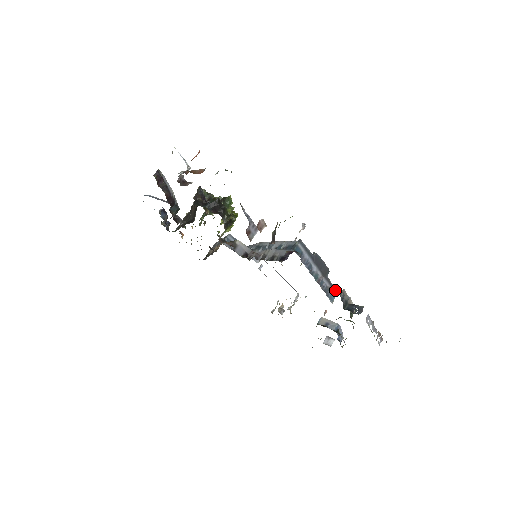
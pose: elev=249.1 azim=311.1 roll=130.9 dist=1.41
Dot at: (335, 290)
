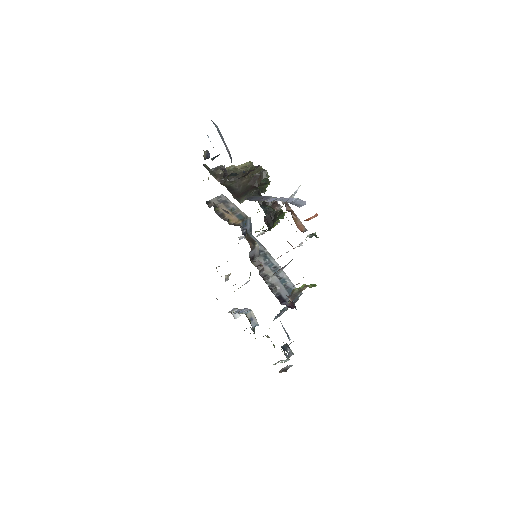
Dot at: occluded
